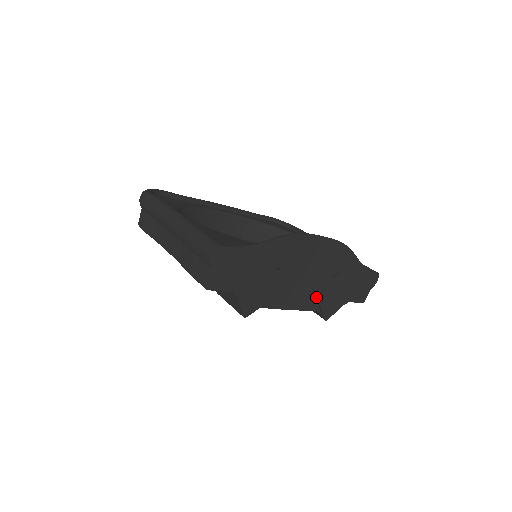
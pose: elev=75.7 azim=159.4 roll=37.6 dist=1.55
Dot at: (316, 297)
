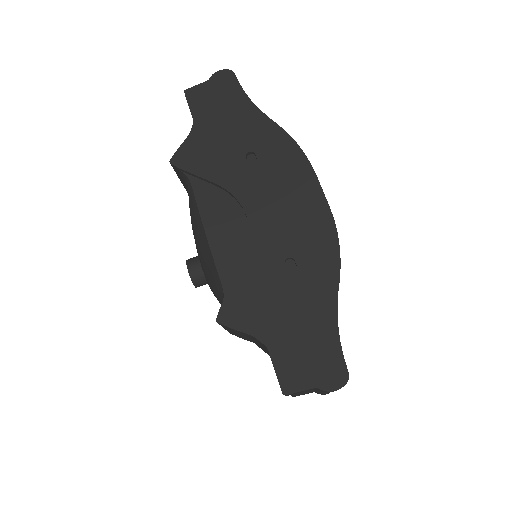
Dot at: (243, 267)
